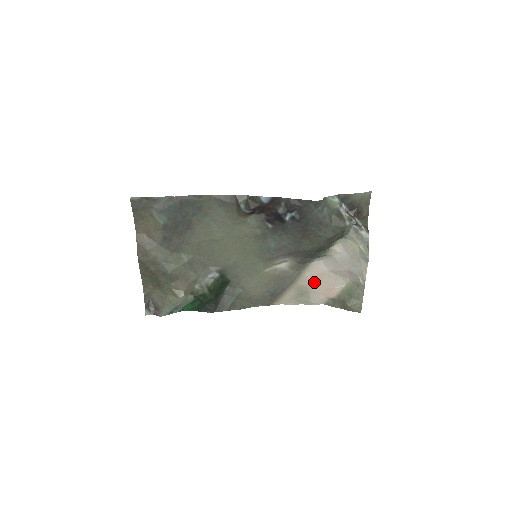
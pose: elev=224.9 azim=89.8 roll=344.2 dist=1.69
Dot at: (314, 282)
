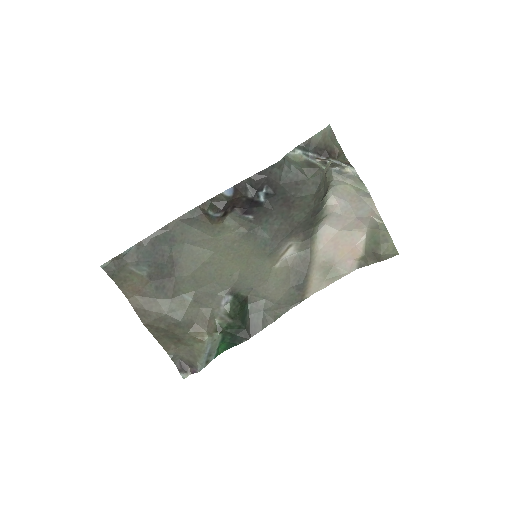
Dot at: (332, 251)
